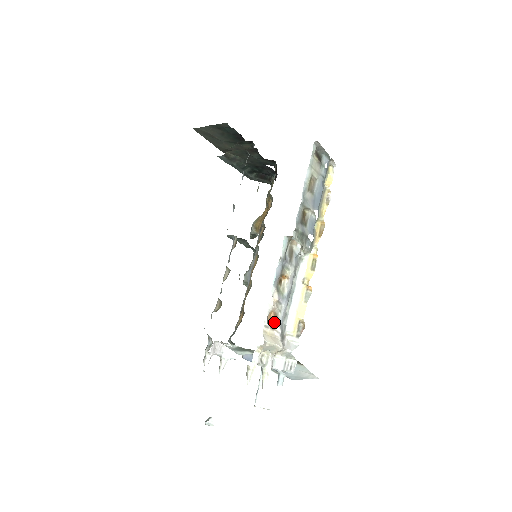
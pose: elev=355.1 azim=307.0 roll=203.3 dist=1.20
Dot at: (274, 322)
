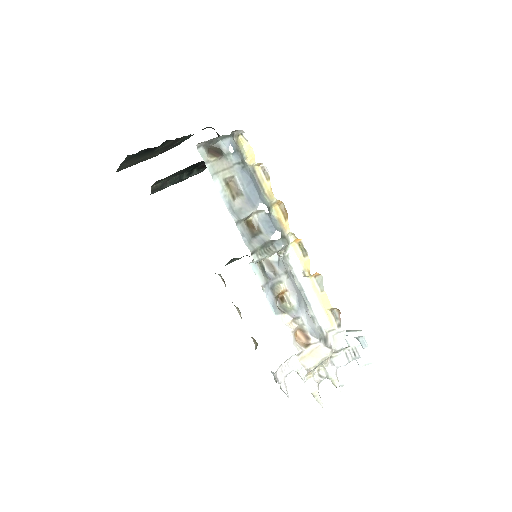
Dot at: (305, 338)
